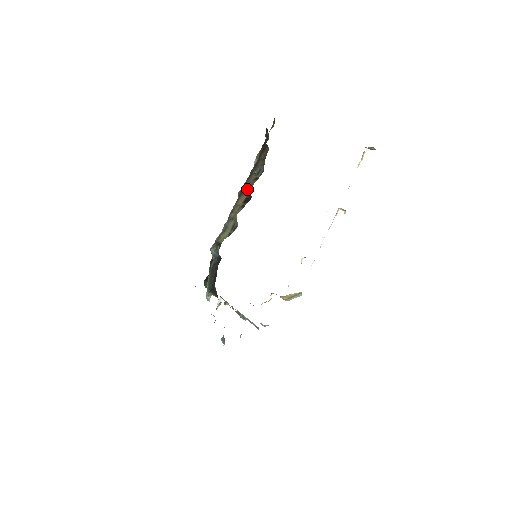
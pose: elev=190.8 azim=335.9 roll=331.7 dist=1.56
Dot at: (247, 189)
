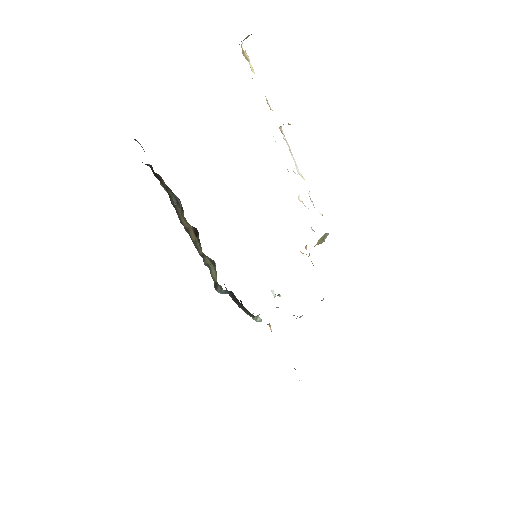
Dot at: (186, 223)
